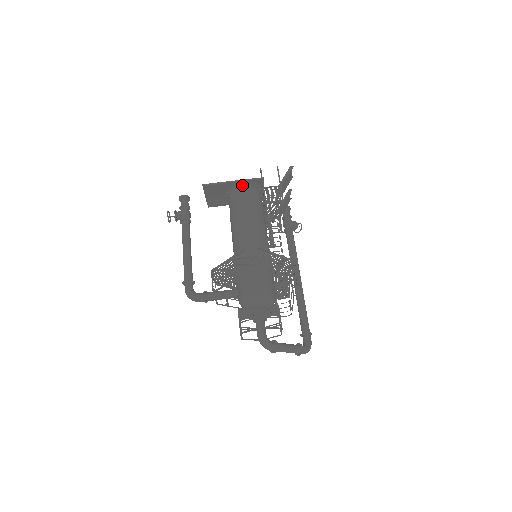
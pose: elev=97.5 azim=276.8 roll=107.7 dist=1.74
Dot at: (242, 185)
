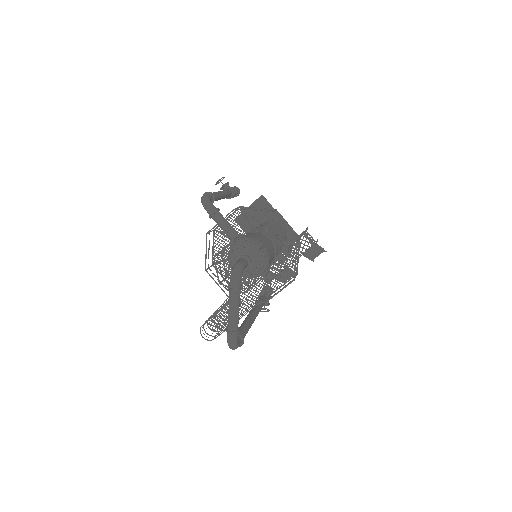
Dot at: occluded
